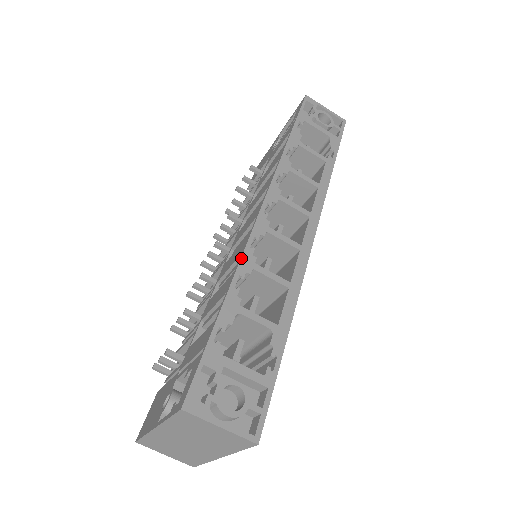
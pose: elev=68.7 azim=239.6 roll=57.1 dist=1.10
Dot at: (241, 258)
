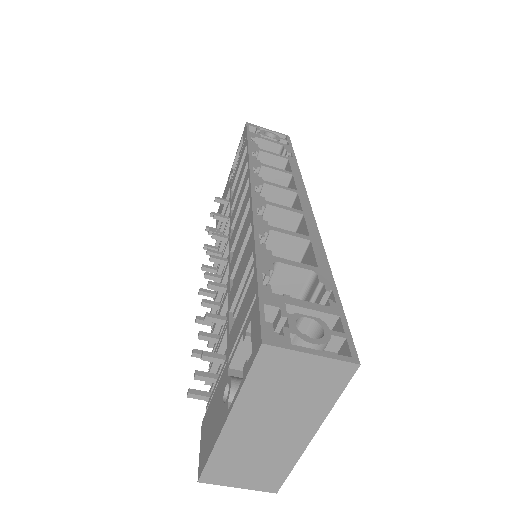
Dot at: (253, 222)
